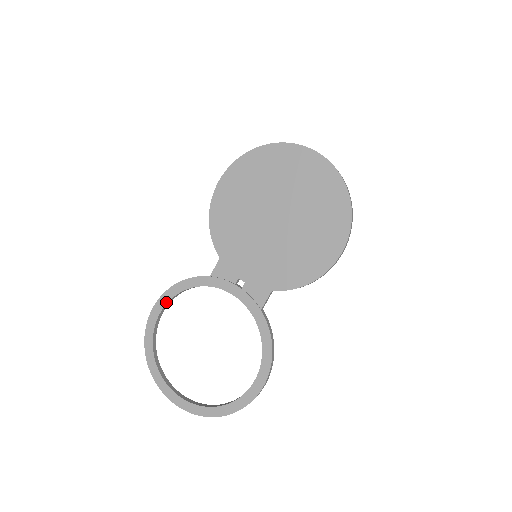
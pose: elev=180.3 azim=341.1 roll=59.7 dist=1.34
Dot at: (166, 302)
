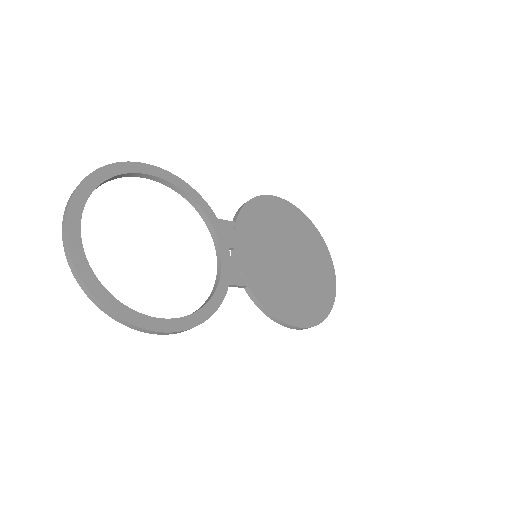
Dot at: (166, 179)
